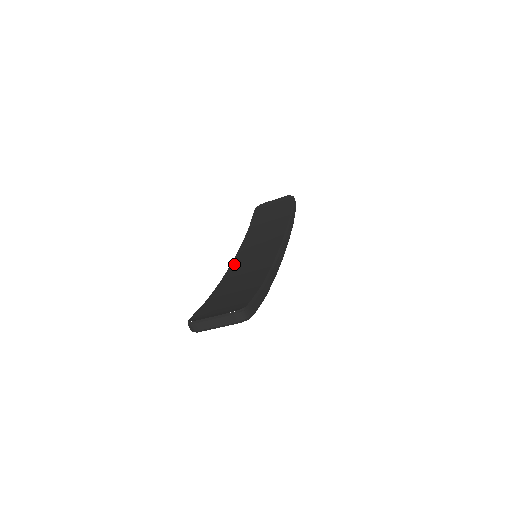
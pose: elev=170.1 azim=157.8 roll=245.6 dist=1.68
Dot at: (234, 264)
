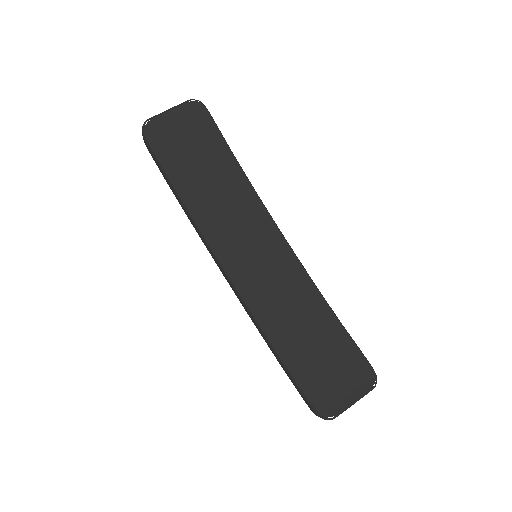
Dot at: (239, 281)
